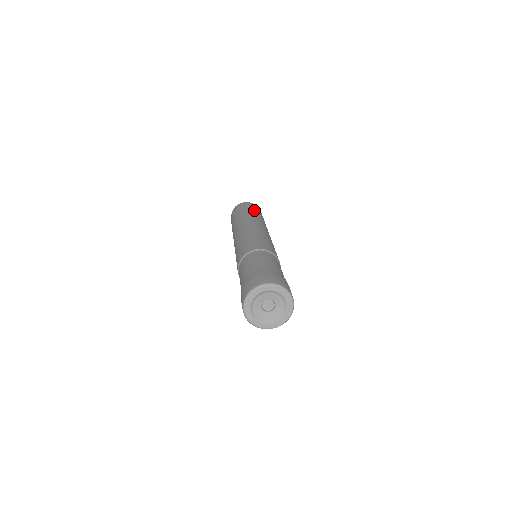
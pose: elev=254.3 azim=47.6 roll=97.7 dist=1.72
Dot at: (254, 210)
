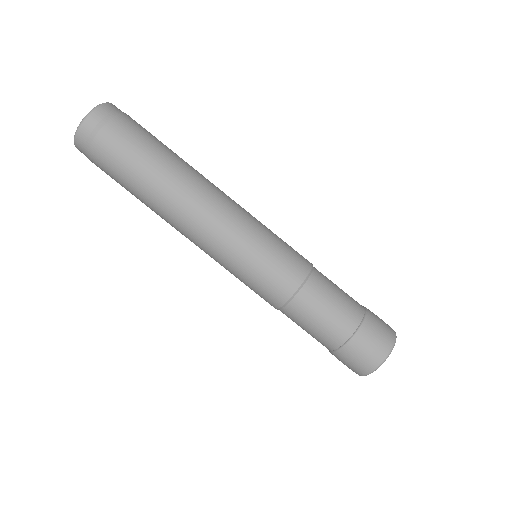
Dot at: (138, 150)
